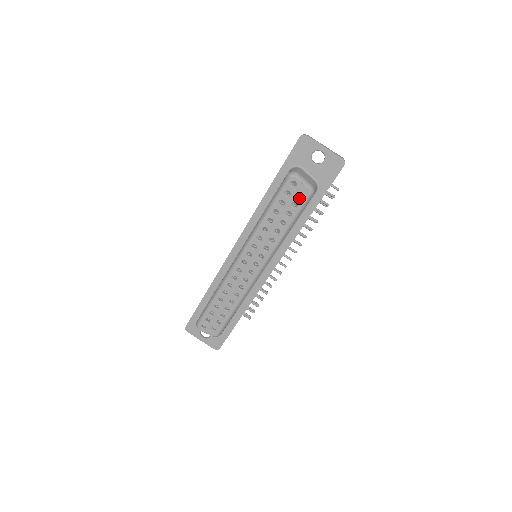
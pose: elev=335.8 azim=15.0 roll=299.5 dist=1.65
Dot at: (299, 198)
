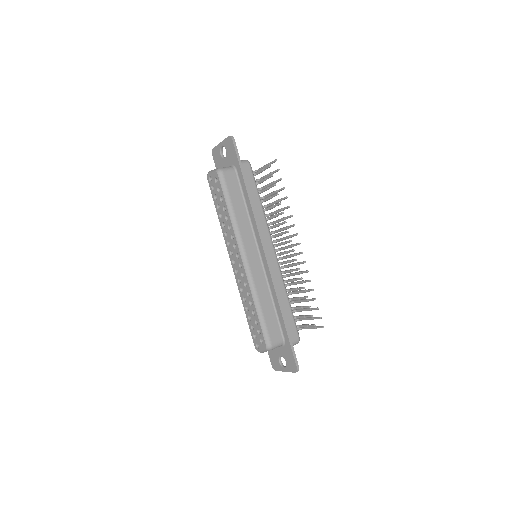
Dot at: (217, 183)
